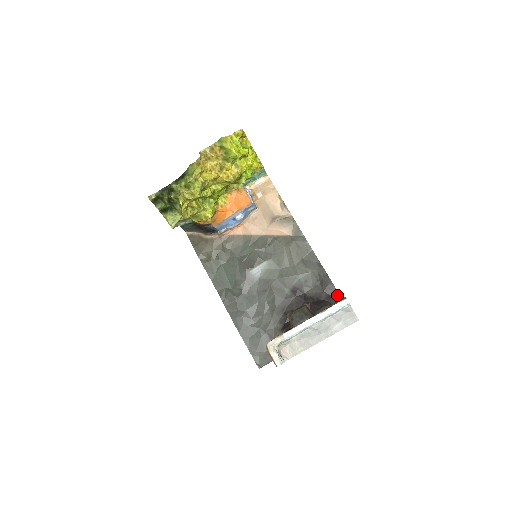
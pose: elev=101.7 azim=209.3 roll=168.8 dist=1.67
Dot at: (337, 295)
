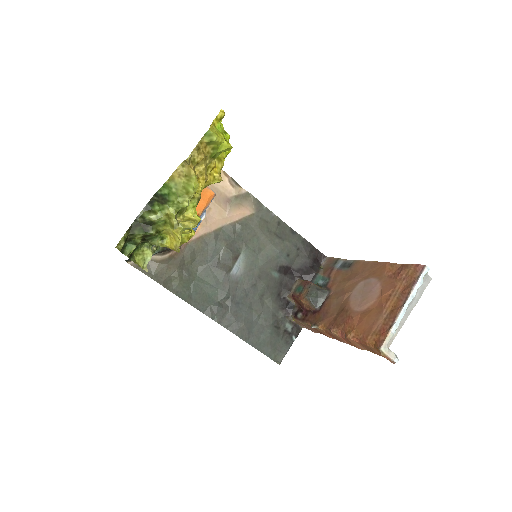
Dot at: (320, 255)
